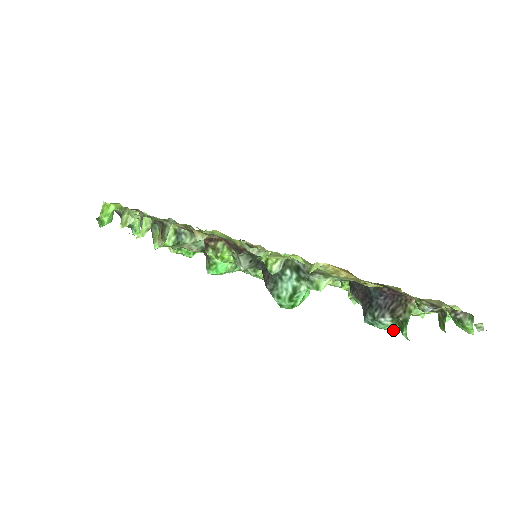
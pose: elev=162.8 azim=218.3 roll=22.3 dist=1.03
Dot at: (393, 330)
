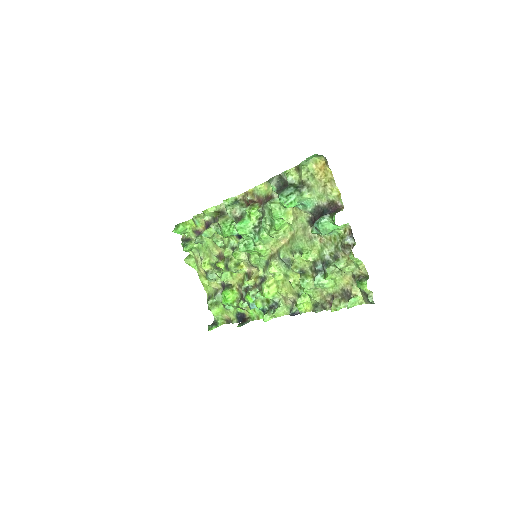
Dot at: (327, 227)
